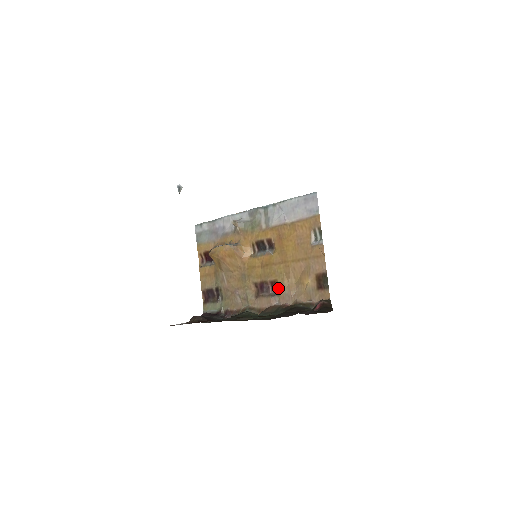
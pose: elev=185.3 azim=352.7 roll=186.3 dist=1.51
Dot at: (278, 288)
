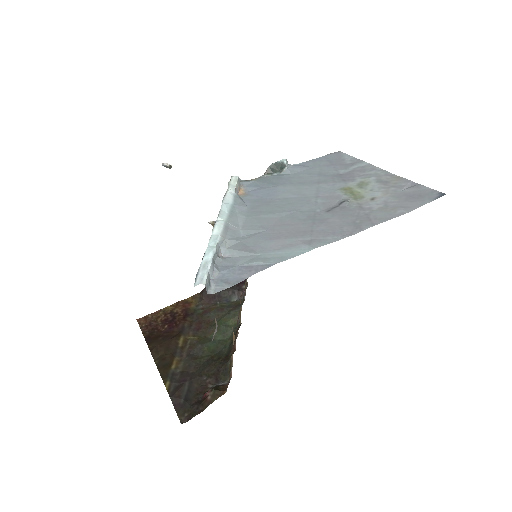
Dot at: occluded
